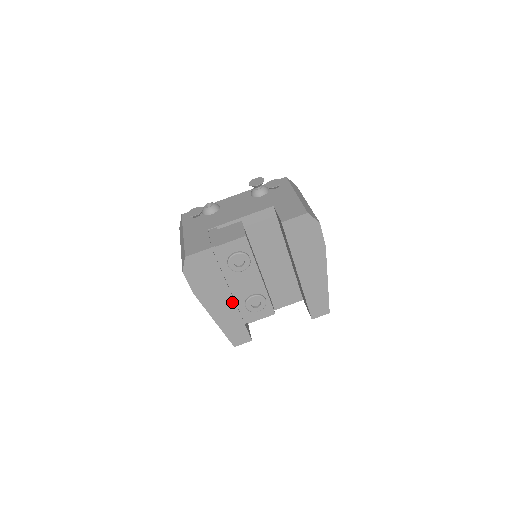
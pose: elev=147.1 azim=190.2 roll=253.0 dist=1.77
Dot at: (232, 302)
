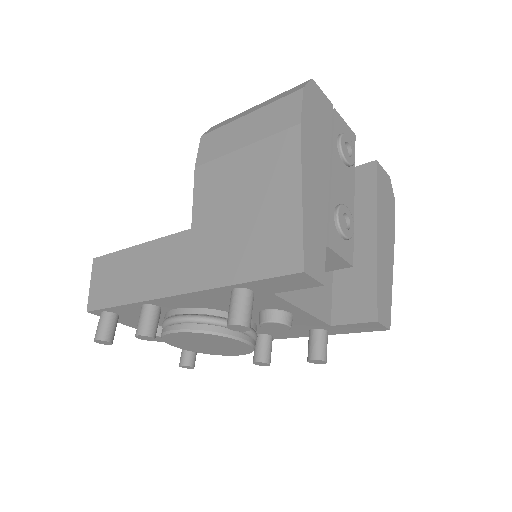
Dot at: (326, 190)
